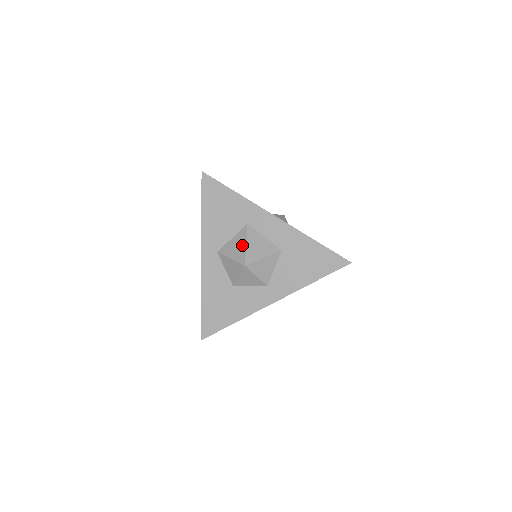
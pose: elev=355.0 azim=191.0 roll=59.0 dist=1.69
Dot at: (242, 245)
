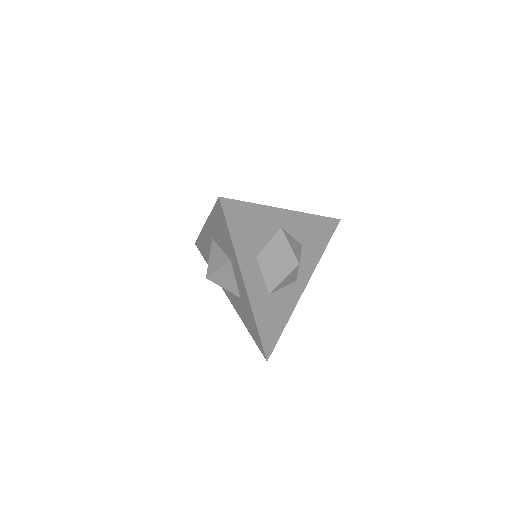
Dot at: (217, 265)
